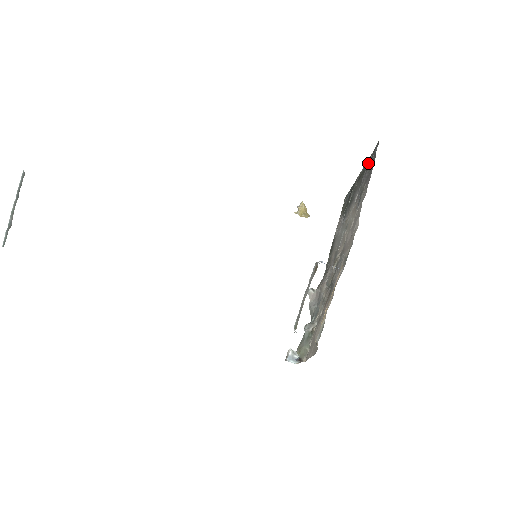
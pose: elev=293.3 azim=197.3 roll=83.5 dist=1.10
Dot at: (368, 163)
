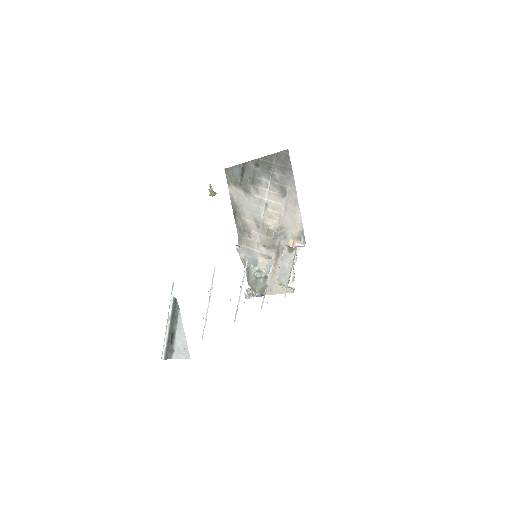
Dot at: (274, 160)
